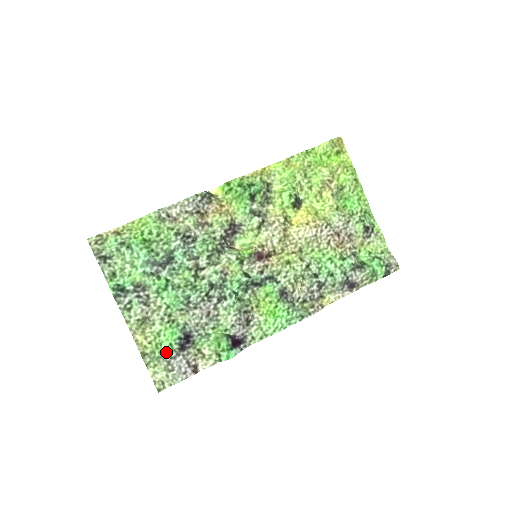
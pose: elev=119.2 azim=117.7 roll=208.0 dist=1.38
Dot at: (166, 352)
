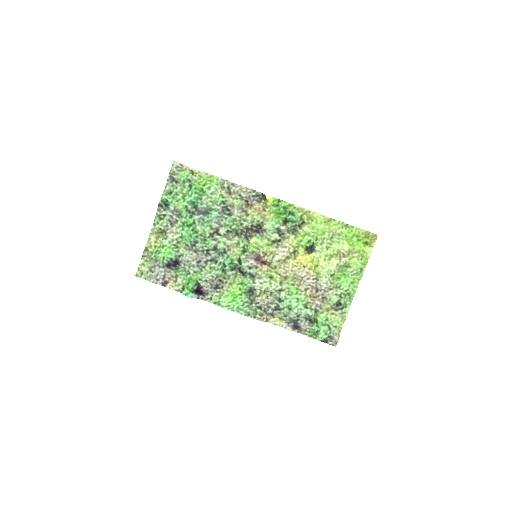
Dot at: (158, 259)
